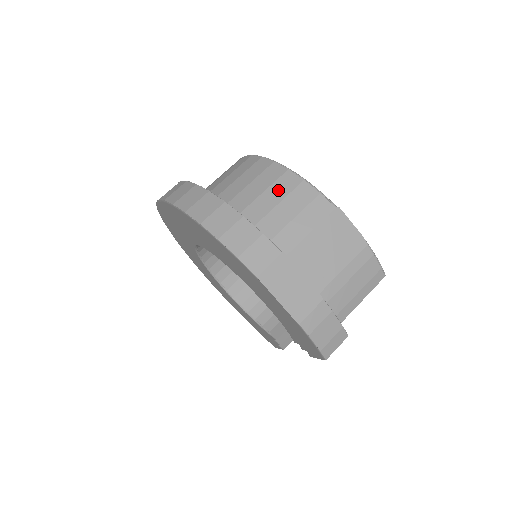
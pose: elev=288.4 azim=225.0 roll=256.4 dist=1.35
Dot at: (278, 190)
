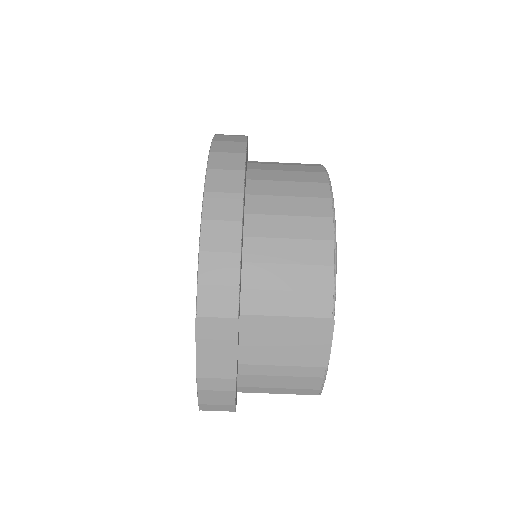
Dot at: (304, 251)
